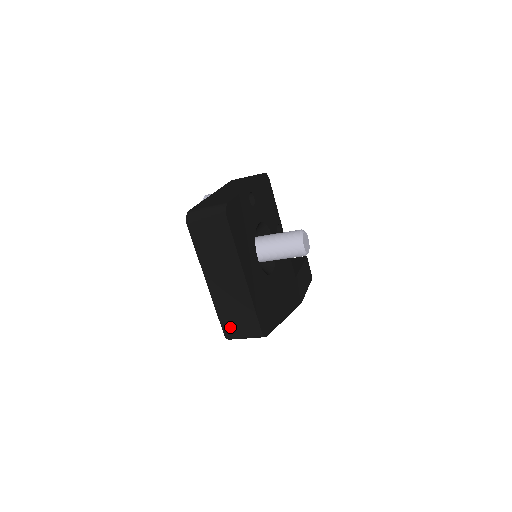
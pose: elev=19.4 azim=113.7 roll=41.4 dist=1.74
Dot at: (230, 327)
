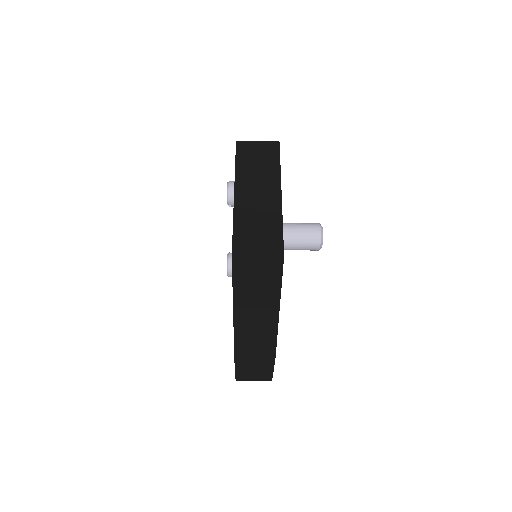
Dot at: (244, 238)
